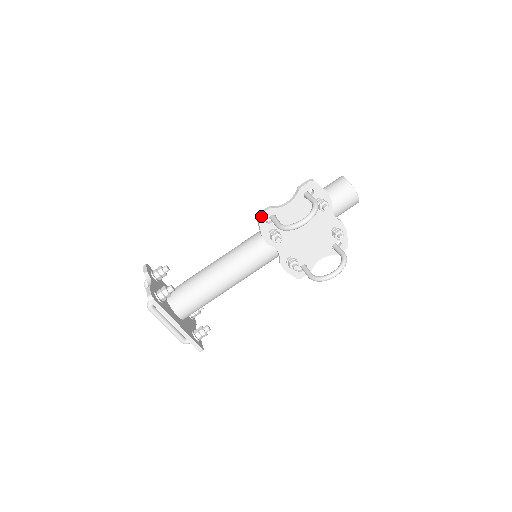
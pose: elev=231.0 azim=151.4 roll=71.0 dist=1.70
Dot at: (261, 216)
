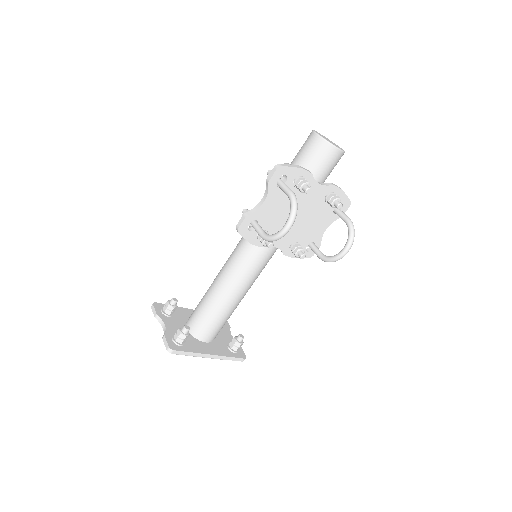
Dot at: (240, 228)
